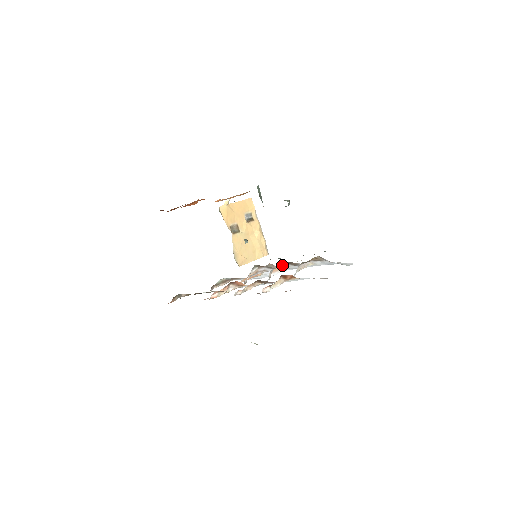
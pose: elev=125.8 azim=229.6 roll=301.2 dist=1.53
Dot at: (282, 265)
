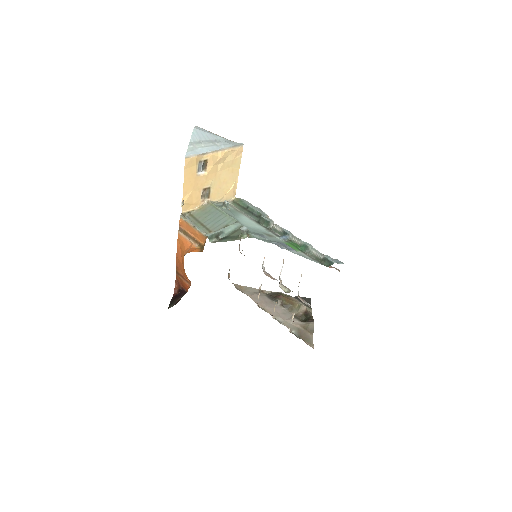
Dot at: occluded
